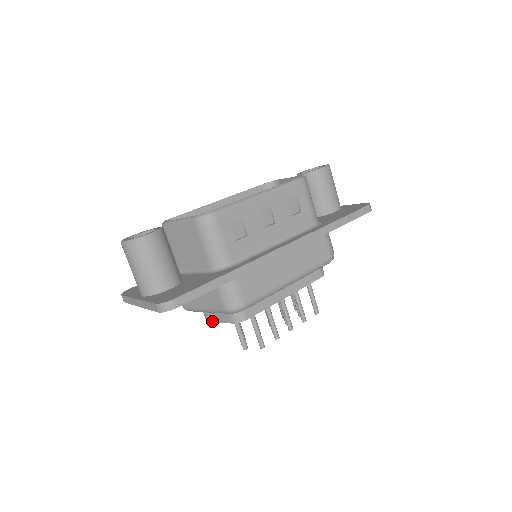
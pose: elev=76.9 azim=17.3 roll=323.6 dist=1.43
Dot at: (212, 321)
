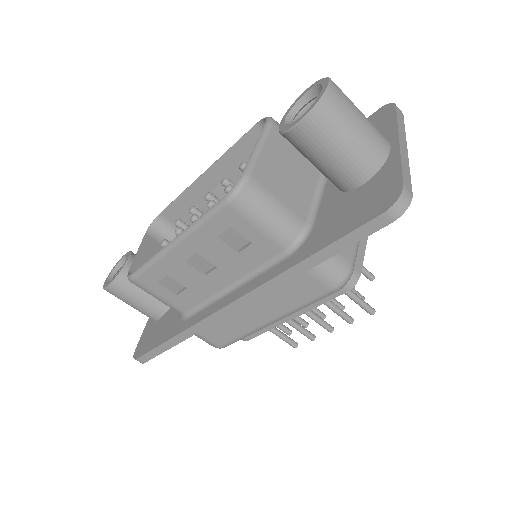
Dot at: occluded
